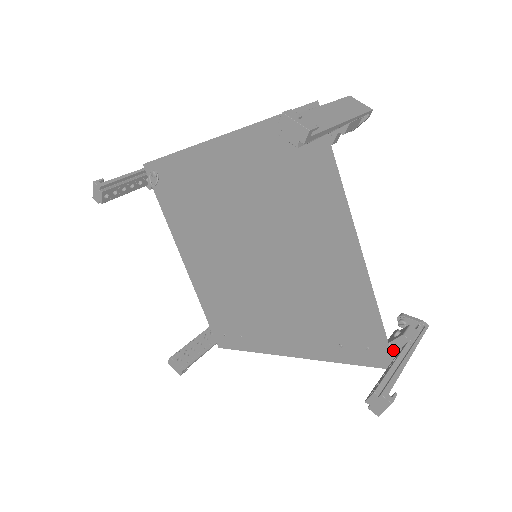
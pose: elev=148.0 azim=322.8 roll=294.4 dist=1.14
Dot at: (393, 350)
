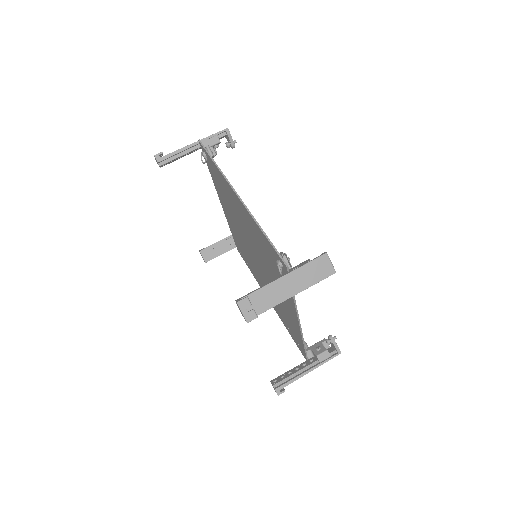
Dot at: (311, 354)
